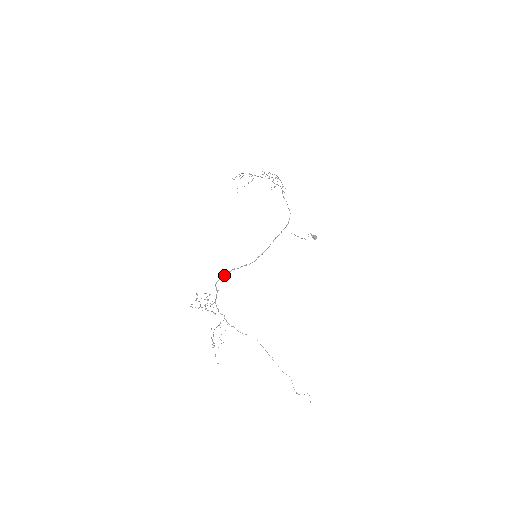
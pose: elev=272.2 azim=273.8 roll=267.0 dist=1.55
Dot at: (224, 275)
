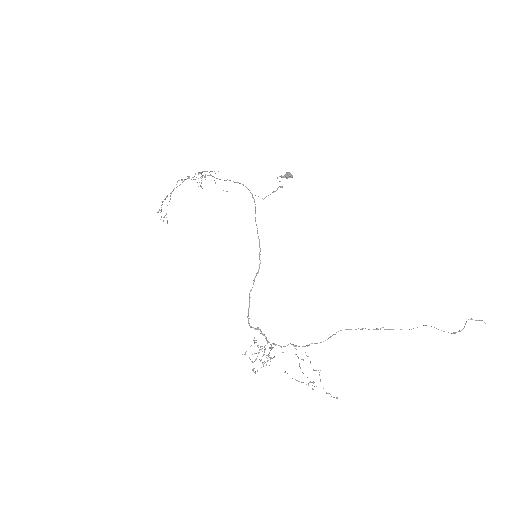
Dot at: (248, 308)
